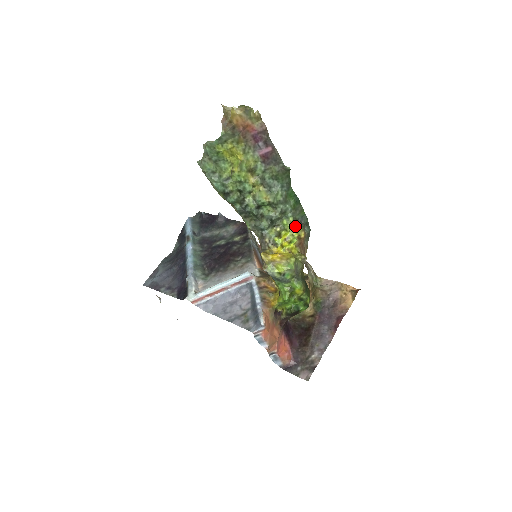
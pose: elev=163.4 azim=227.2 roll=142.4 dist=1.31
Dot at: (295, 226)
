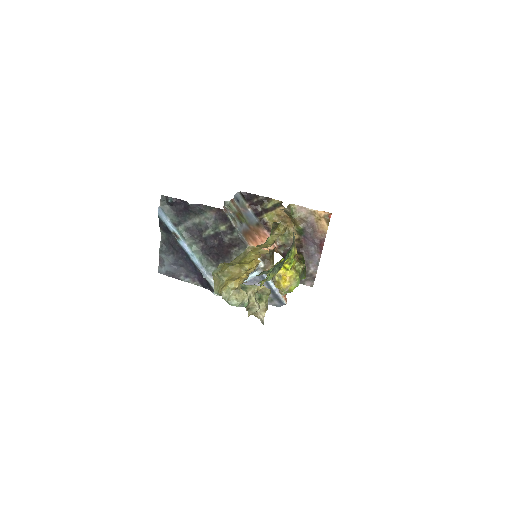
Dot at: (290, 254)
